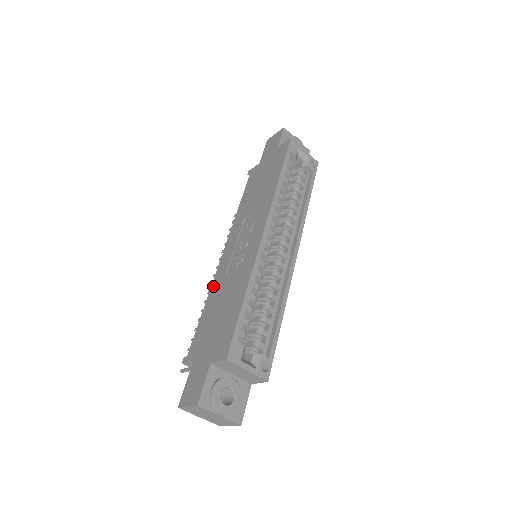
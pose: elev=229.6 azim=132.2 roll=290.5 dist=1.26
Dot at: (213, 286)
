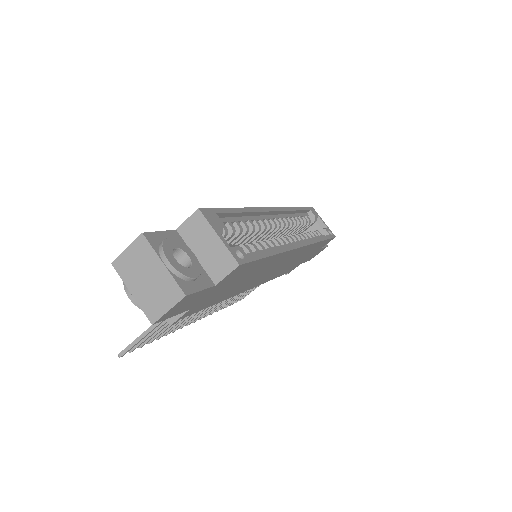
Dot at: occluded
